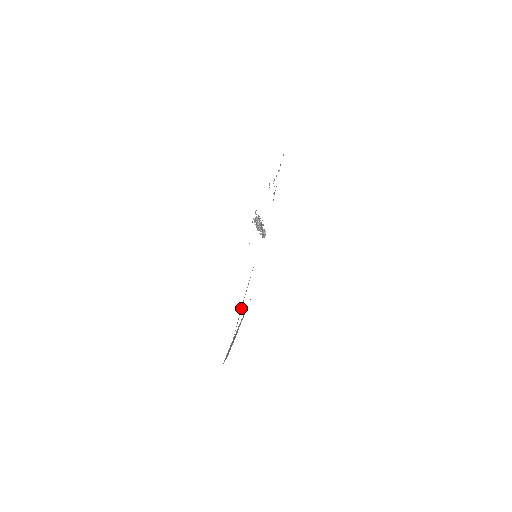
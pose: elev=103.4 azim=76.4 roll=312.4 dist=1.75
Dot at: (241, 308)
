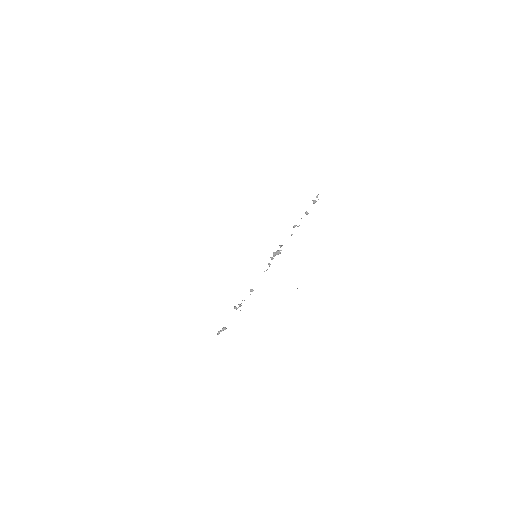
Dot at: occluded
